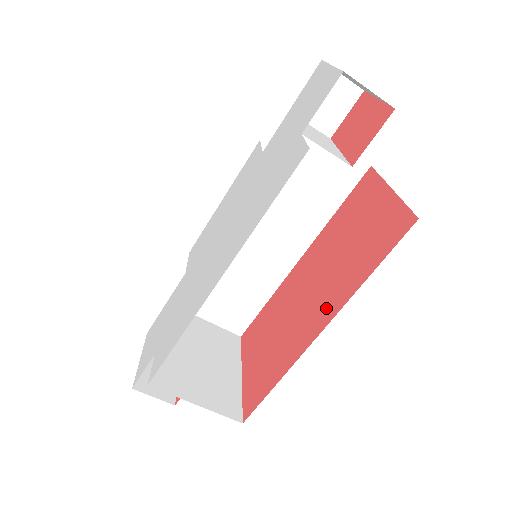
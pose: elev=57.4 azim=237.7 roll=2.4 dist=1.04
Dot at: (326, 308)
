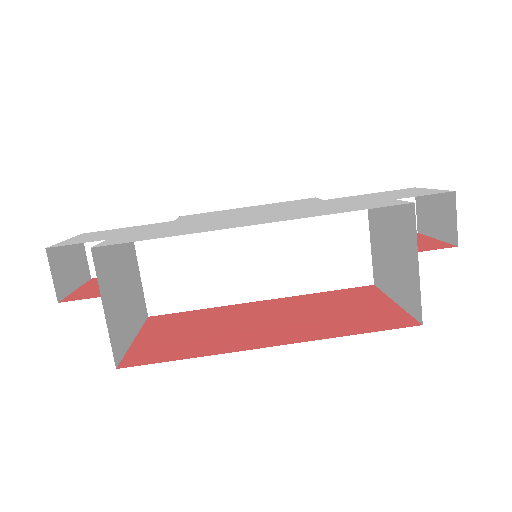
Dot at: (287, 335)
